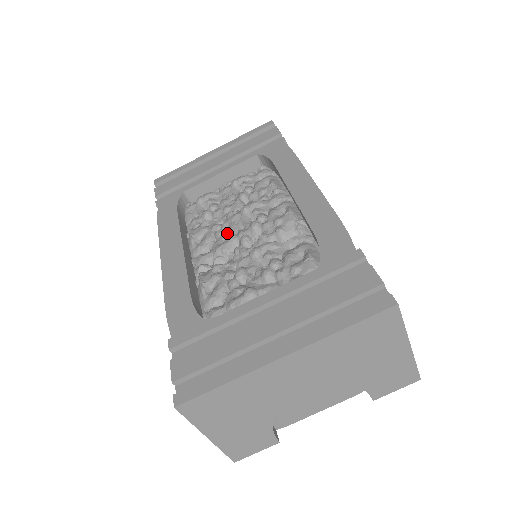
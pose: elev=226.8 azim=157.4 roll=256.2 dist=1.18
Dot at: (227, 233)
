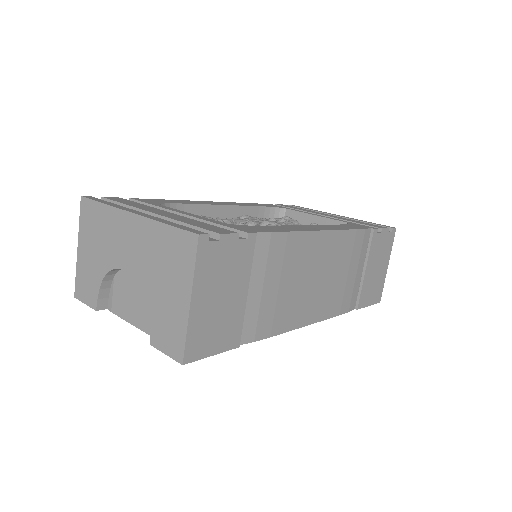
Dot at: occluded
